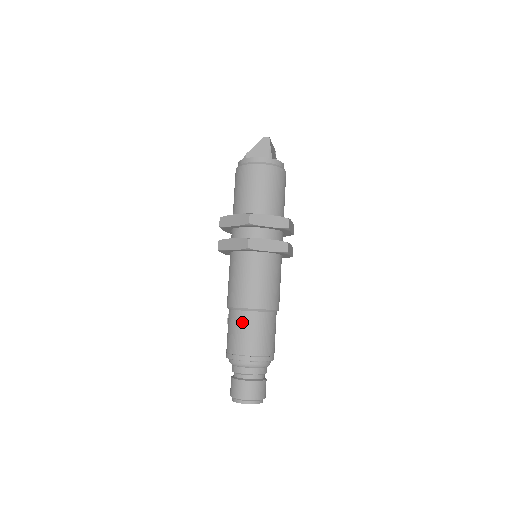
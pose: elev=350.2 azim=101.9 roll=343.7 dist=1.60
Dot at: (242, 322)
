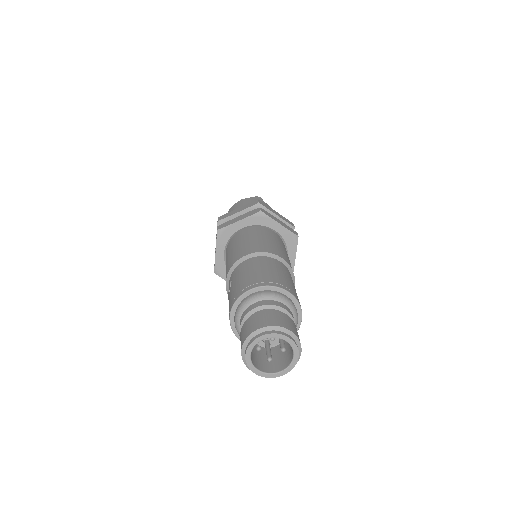
Dot at: (259, 262)
